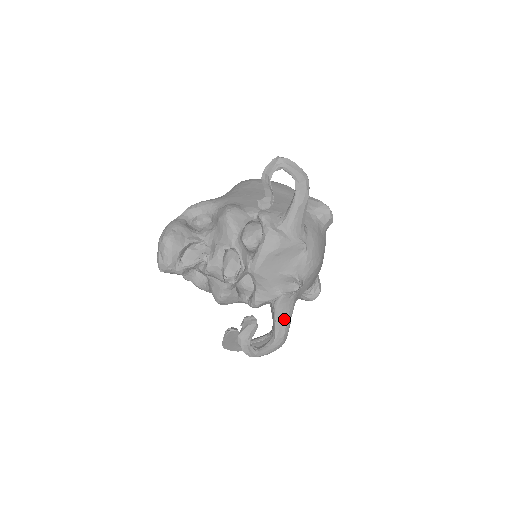
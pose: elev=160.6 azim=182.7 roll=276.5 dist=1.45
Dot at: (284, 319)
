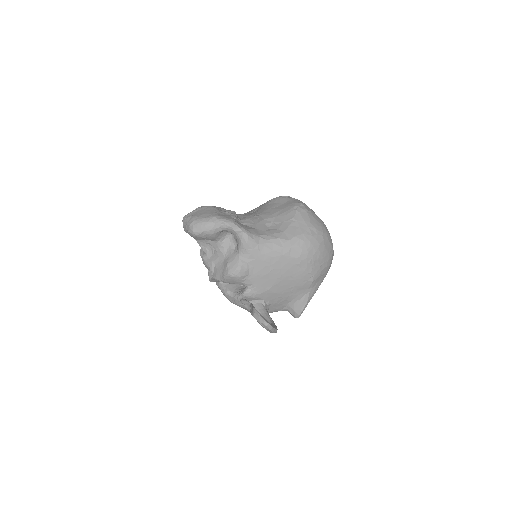
Dot at: occluded
